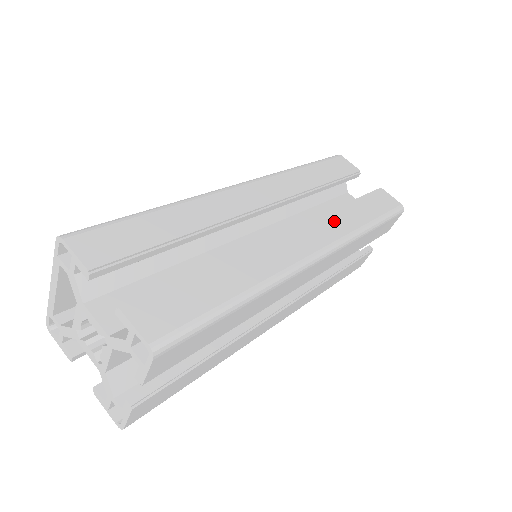
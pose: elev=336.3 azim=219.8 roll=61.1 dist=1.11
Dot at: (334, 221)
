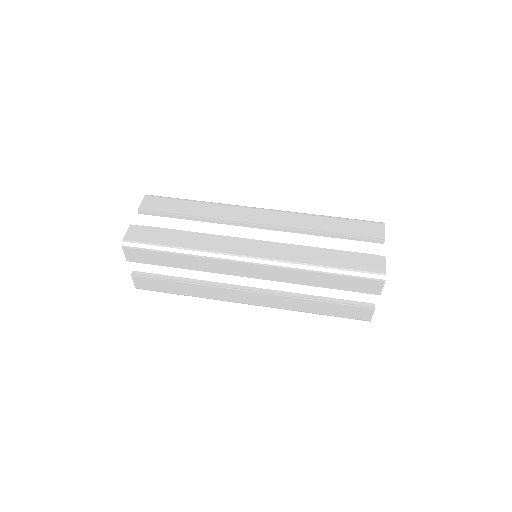
Dot at: (293, 251)
